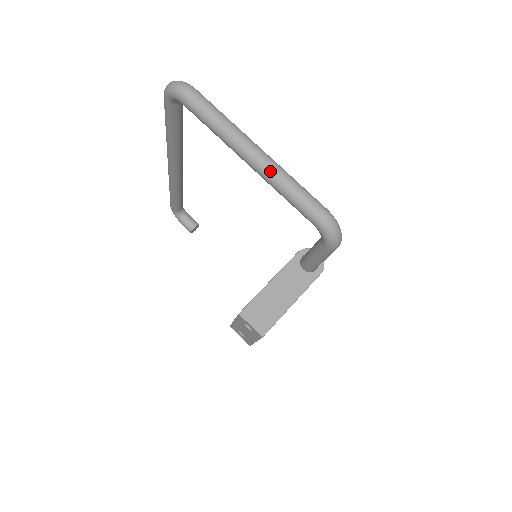
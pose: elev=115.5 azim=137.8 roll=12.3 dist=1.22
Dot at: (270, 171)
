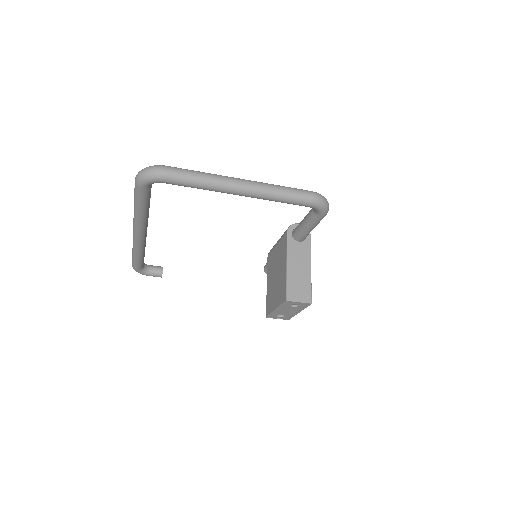
Dot at: (262, 190)
